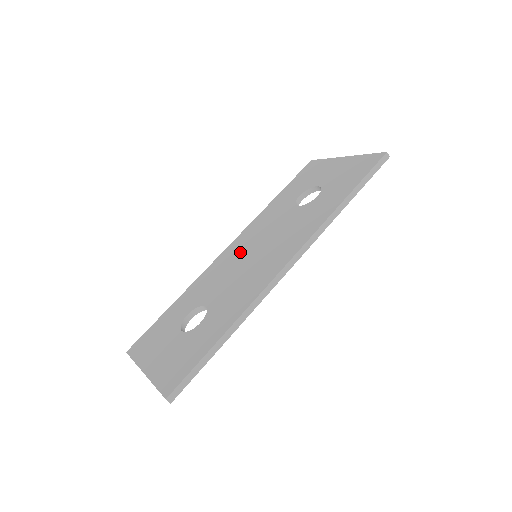
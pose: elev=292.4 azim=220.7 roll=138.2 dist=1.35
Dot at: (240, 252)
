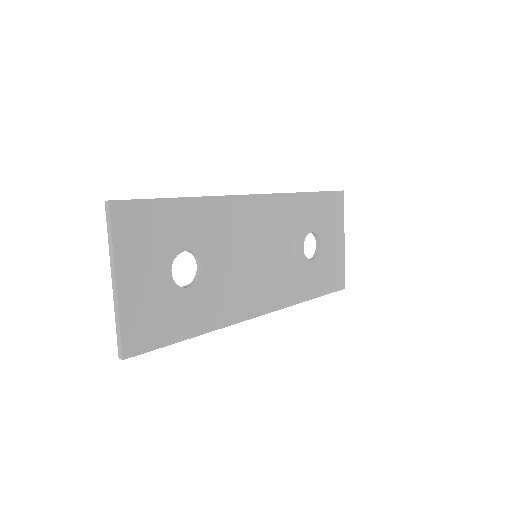
Dot at: occluded
